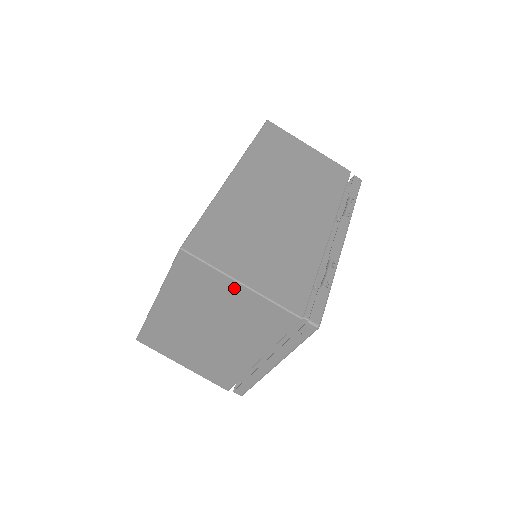
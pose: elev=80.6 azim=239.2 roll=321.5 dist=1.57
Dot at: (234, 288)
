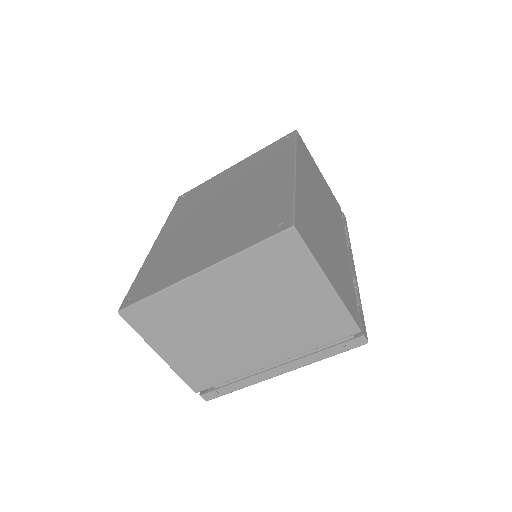
Dot at: (317, 284)
